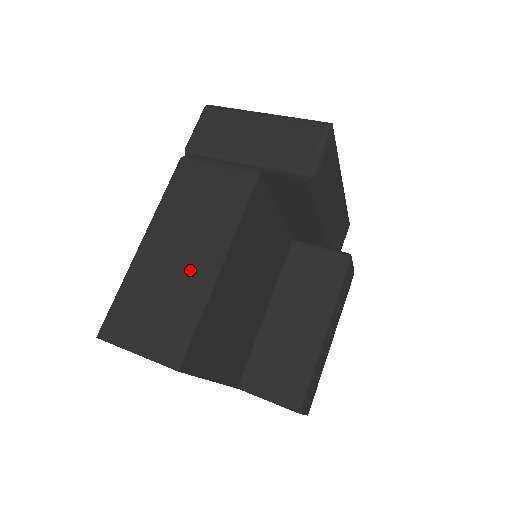
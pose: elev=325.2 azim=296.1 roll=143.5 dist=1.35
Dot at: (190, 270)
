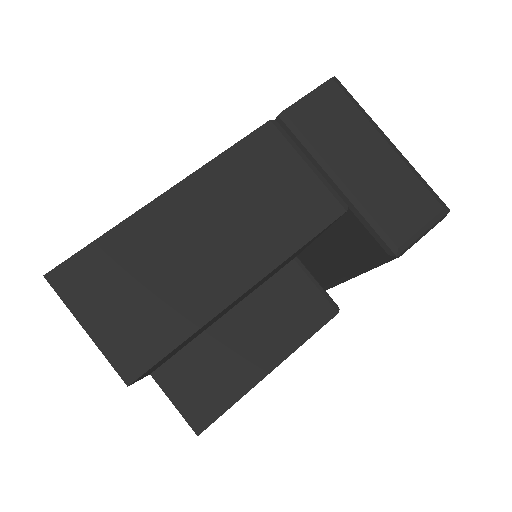
Dot at: (207, 270)
